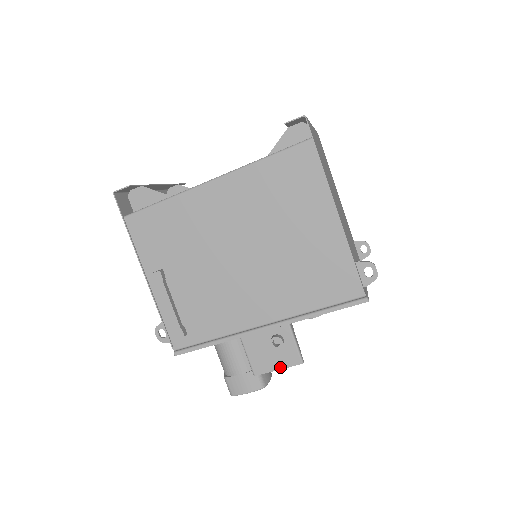
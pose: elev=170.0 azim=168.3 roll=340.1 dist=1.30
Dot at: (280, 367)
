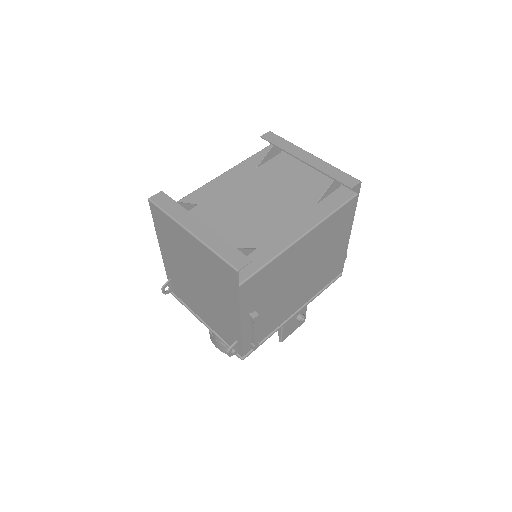
Dot at: occluded
